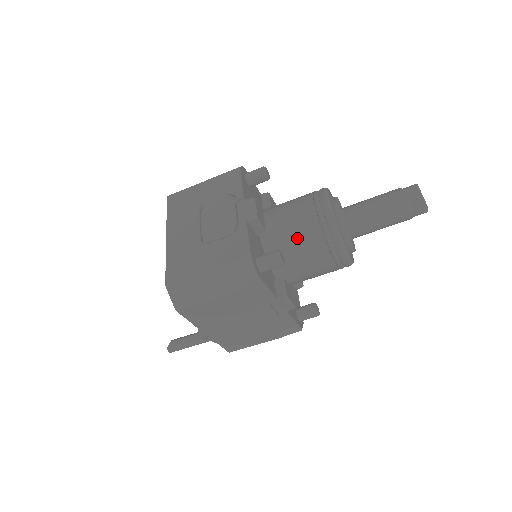
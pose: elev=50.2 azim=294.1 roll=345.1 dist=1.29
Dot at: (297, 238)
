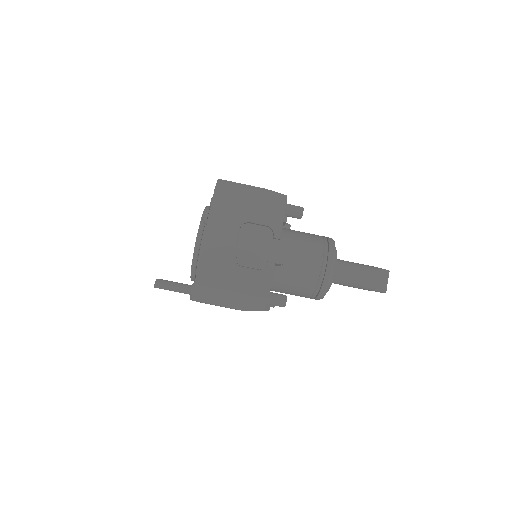
Dot at: (298, 279)
